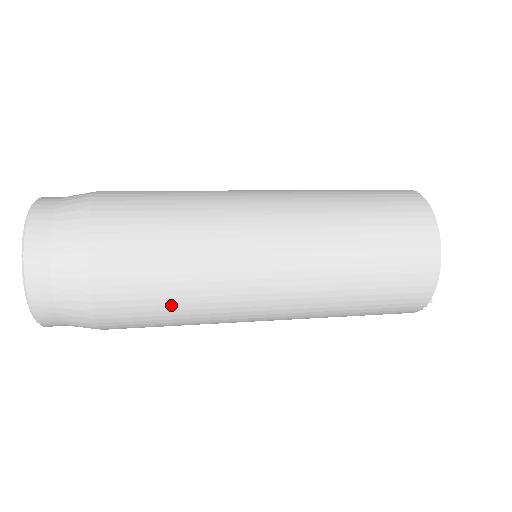
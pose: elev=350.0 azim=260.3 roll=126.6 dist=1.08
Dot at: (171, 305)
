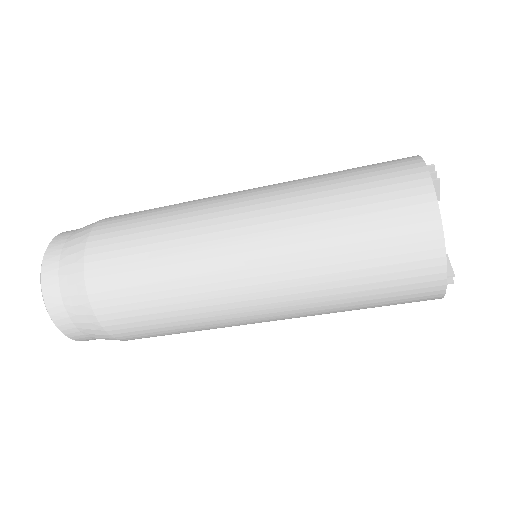
Dot at: (158, 210)
